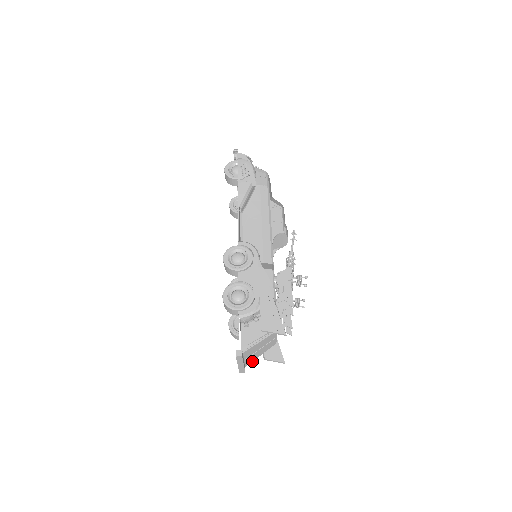
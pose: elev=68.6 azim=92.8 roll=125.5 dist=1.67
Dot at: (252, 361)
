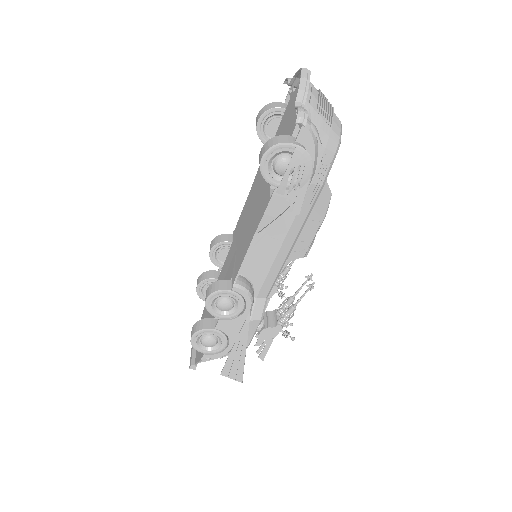
Dot at: occluded
